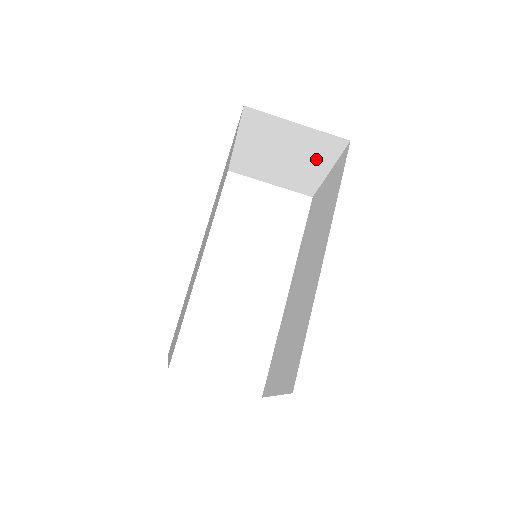
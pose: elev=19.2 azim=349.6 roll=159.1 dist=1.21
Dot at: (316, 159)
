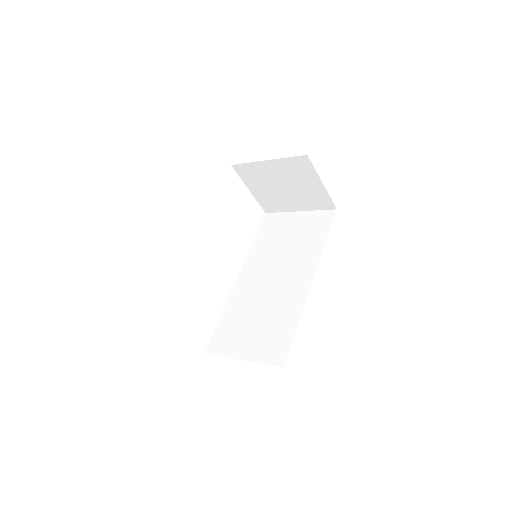
Dot at: (303, 202)
